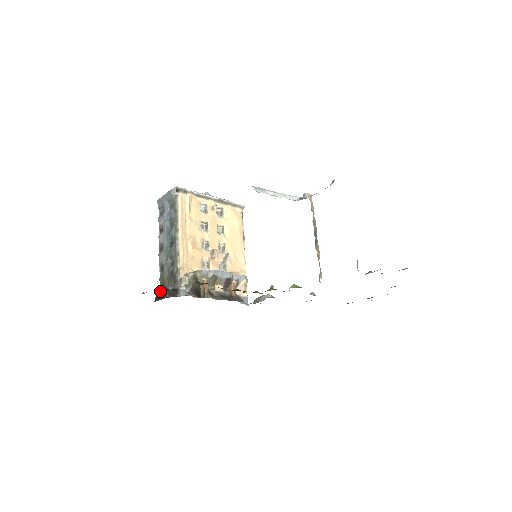
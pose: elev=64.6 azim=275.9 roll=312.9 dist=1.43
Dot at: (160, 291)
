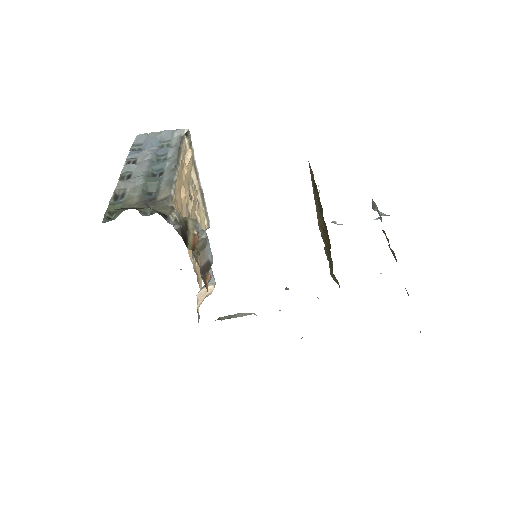
Dot at: occluded
